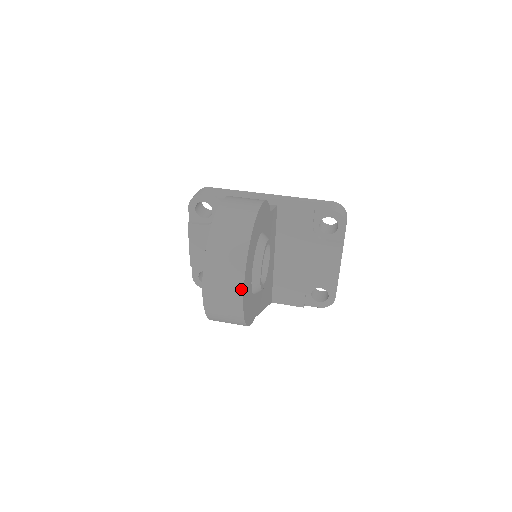
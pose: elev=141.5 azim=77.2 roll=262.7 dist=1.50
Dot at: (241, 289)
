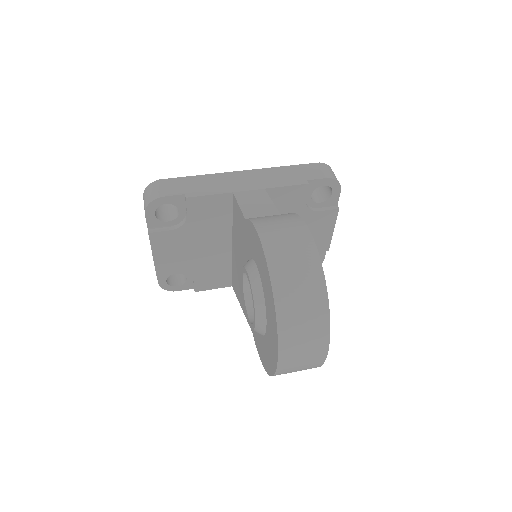
Dot at: (326, 349)
